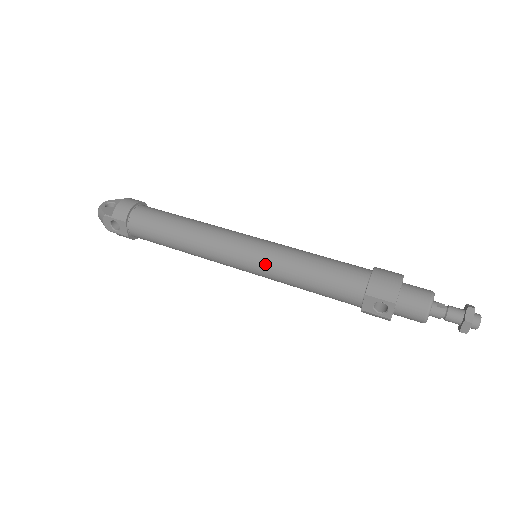
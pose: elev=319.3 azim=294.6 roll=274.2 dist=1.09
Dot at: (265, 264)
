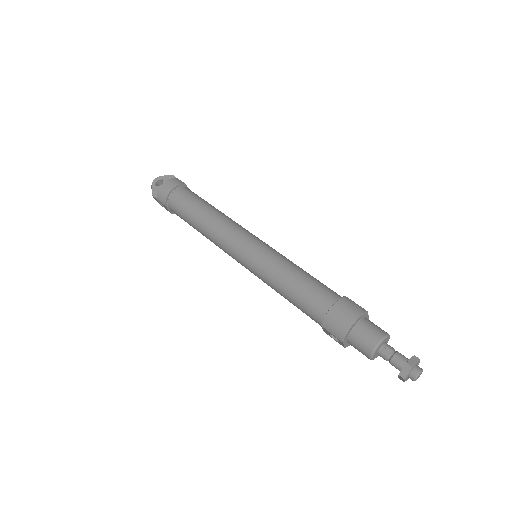
Dot at: (255, 272)
